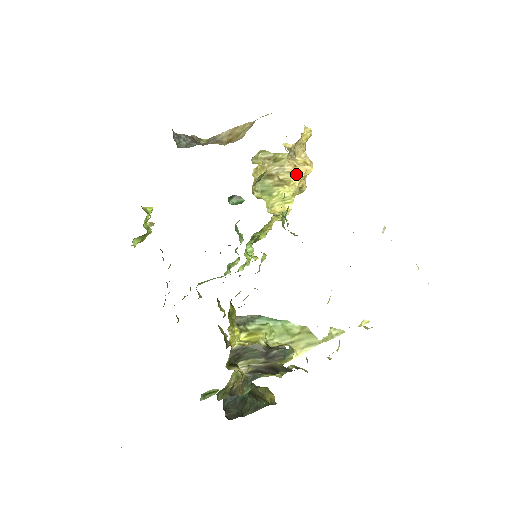
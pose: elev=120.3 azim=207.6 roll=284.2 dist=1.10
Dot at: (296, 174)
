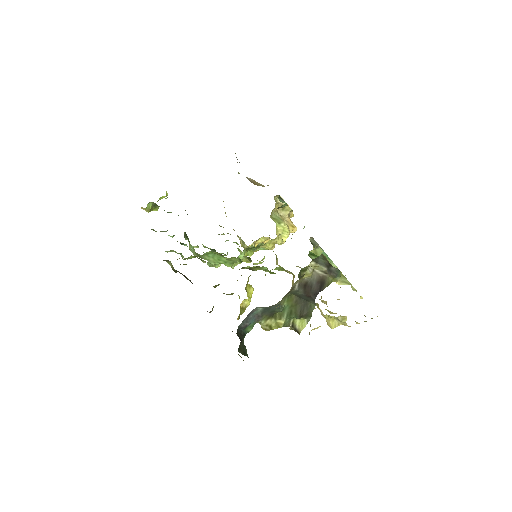
Dot at: (291, 225)
